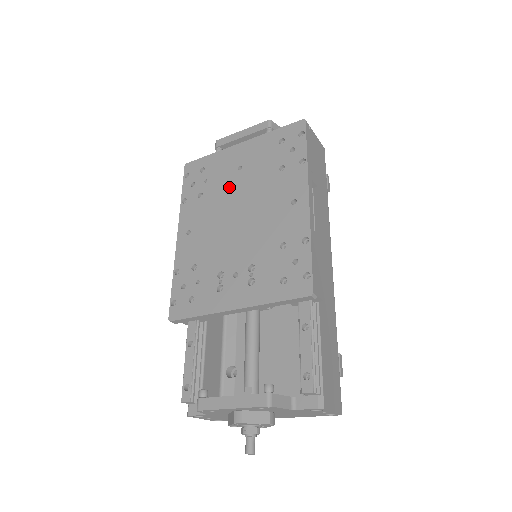
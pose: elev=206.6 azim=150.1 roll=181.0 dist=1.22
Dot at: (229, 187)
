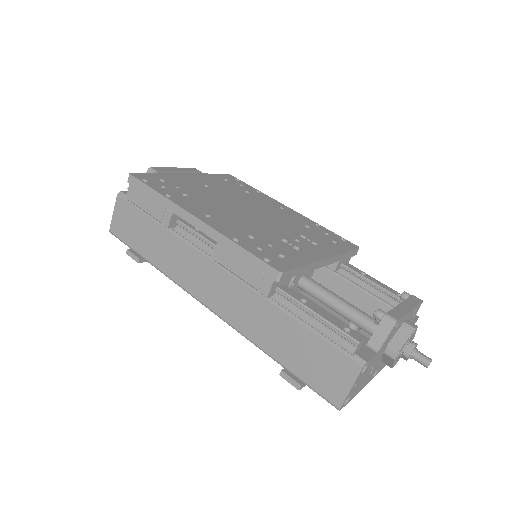
Dot at: (212, 194)
